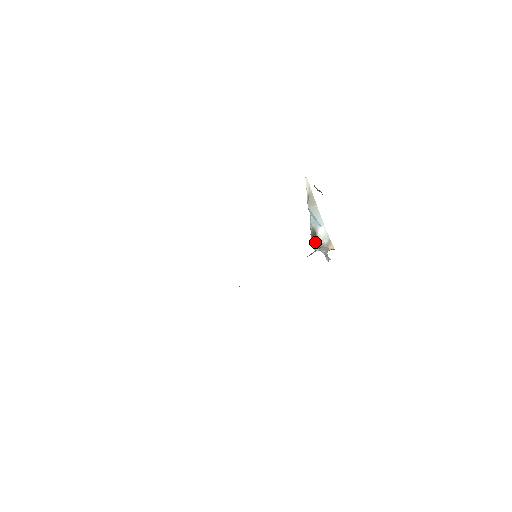
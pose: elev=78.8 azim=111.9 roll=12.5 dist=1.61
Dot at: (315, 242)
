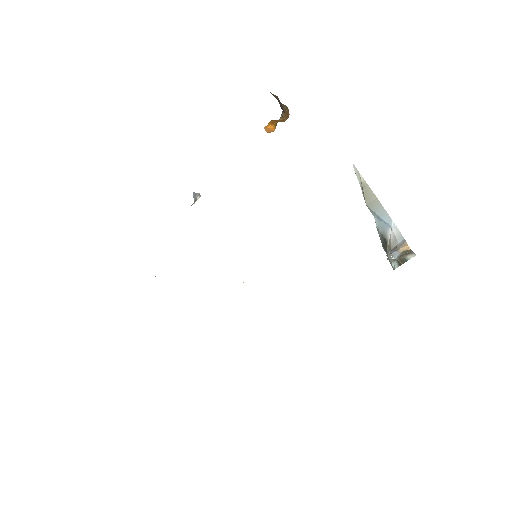
Dot at: (387, 253)
